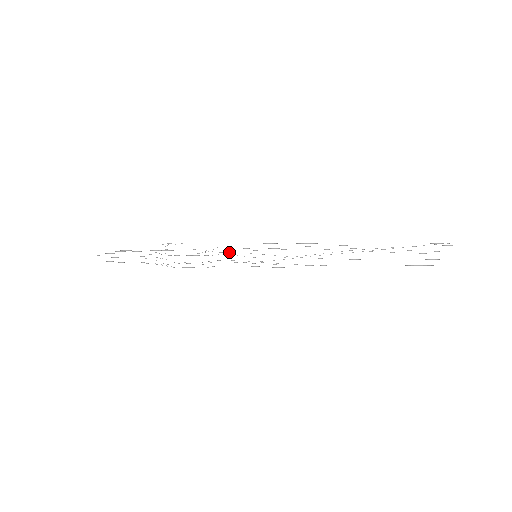
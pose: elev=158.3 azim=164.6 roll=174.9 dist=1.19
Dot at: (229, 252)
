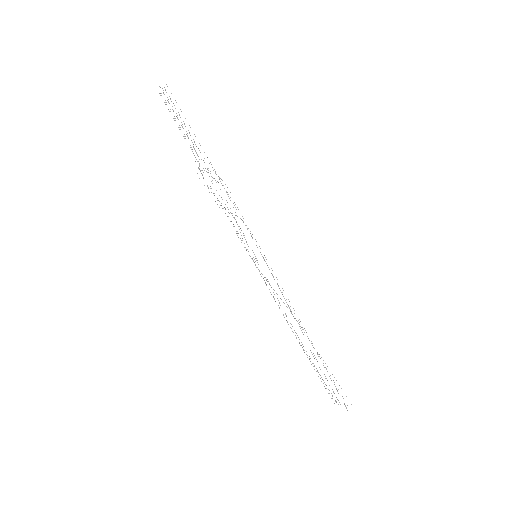
Dot at: occluded
